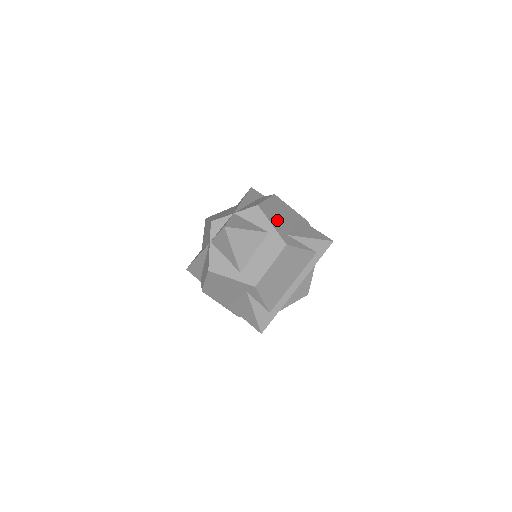
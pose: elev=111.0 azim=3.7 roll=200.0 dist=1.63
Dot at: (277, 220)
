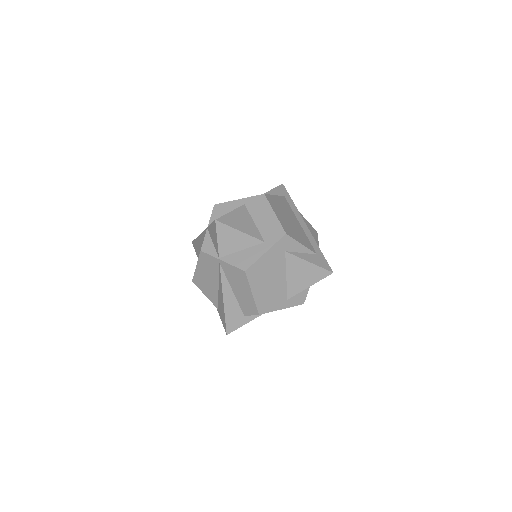
Dot at: occluded
